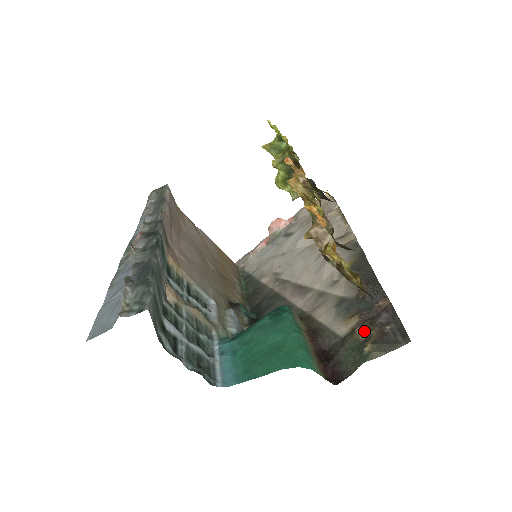
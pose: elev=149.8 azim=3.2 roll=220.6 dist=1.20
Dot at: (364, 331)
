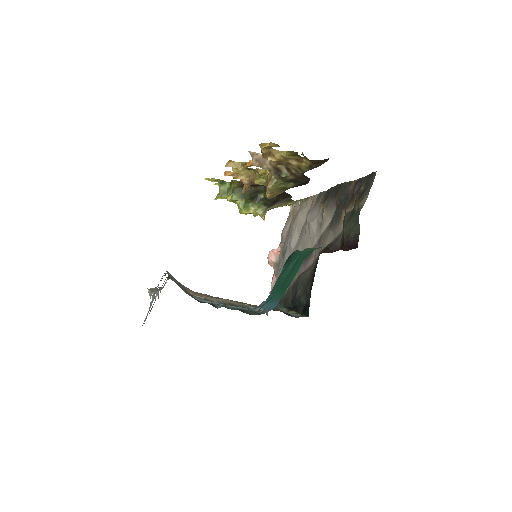
Dot at: (350, 207)
